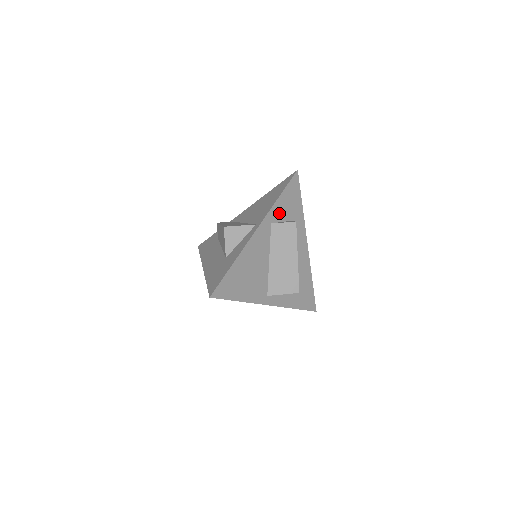
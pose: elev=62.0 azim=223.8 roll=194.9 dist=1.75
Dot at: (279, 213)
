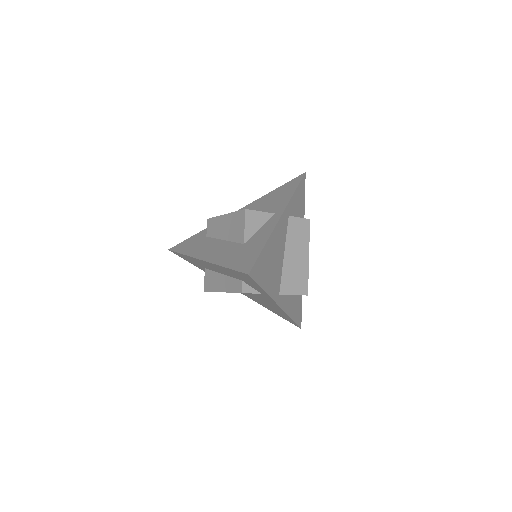
Dot at: (293, 208)
